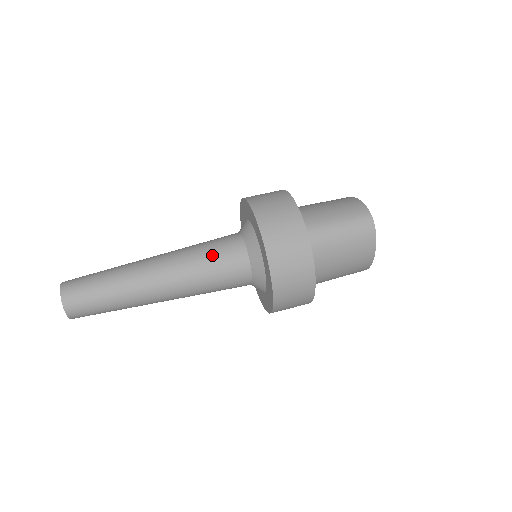
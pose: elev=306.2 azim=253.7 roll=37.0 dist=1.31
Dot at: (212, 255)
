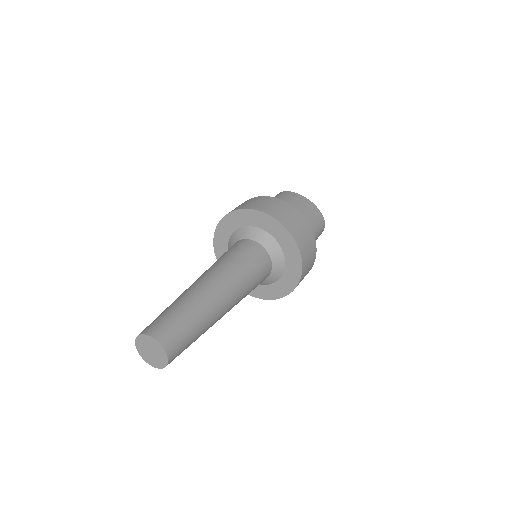
Dot at: occluded
